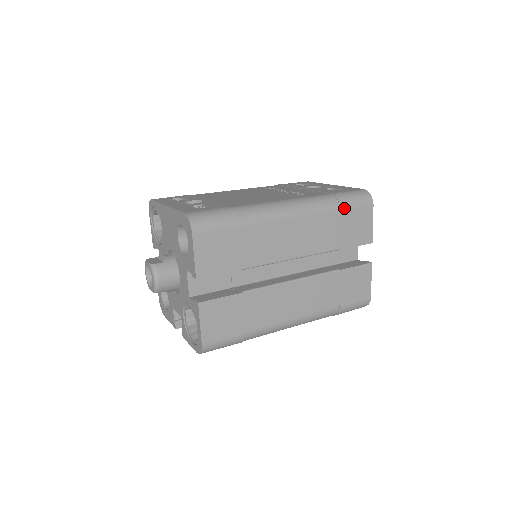
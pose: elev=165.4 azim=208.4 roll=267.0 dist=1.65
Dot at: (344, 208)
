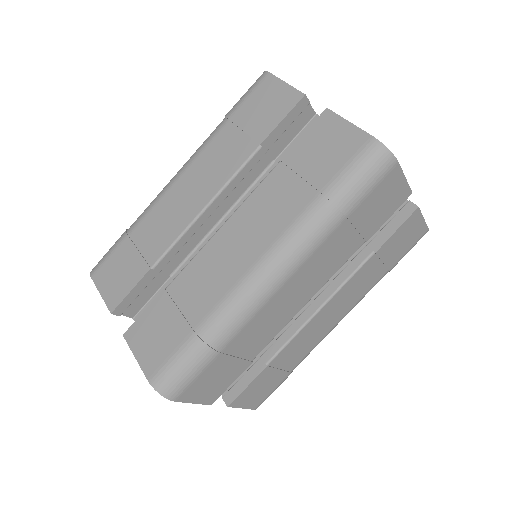
Dot at: (232, 113)
